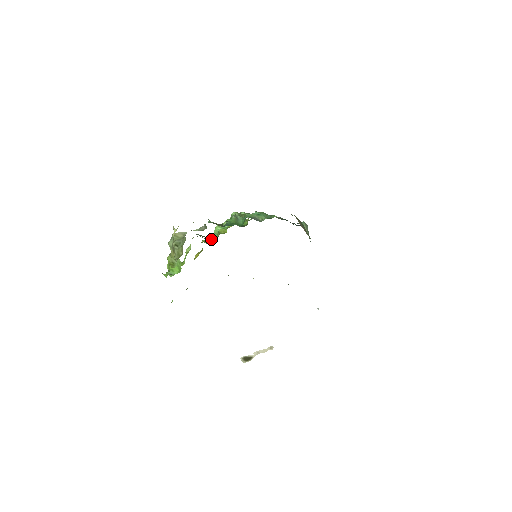
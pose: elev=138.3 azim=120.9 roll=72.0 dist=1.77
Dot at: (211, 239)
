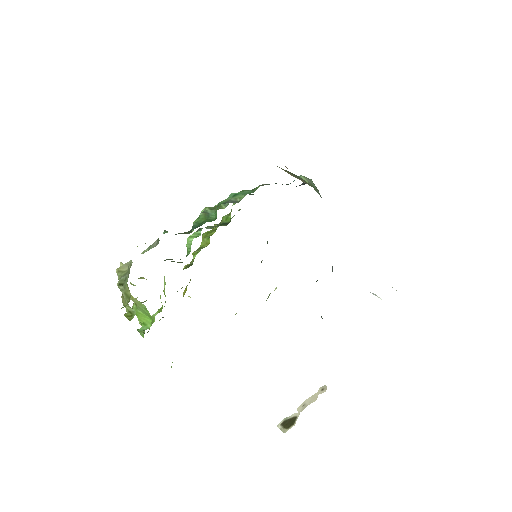
Dot at: (193, 260)
